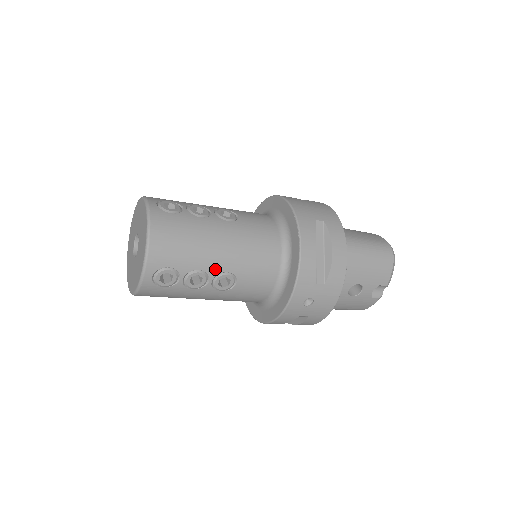
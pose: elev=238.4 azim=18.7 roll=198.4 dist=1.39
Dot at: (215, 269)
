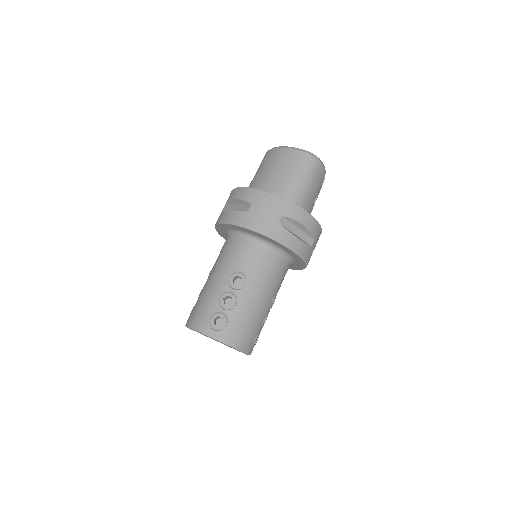
Dot at: (268, 308)
